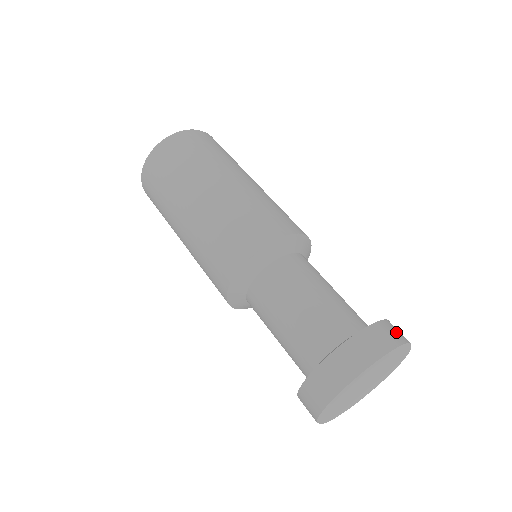
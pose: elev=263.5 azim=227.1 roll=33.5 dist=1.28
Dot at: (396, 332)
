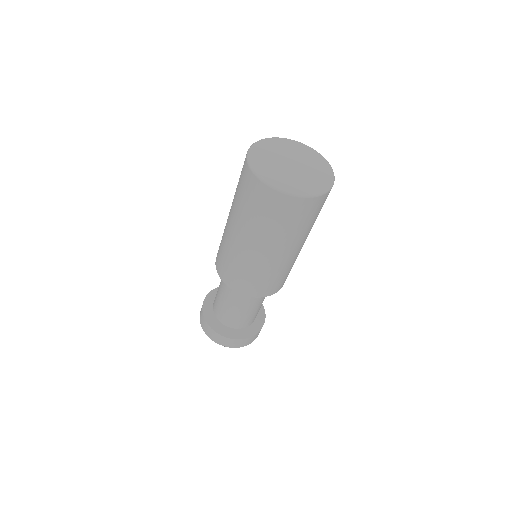
Dot at: occluded
